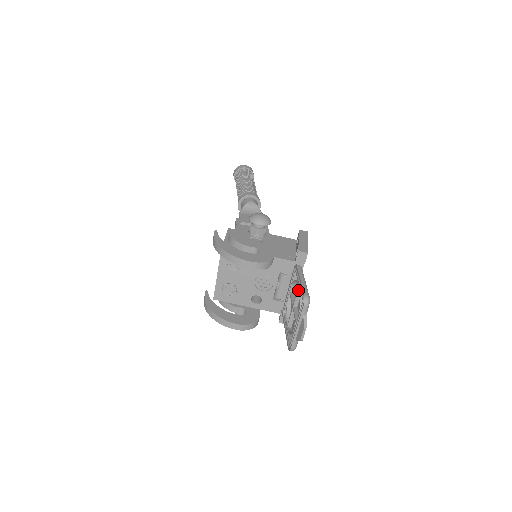
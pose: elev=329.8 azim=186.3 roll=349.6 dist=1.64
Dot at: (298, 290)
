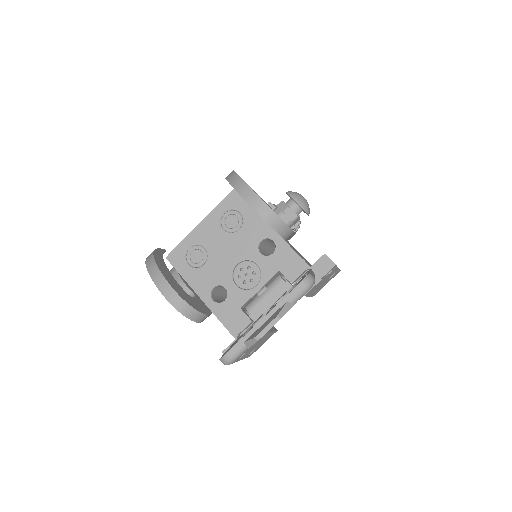
Dot at: occluded
